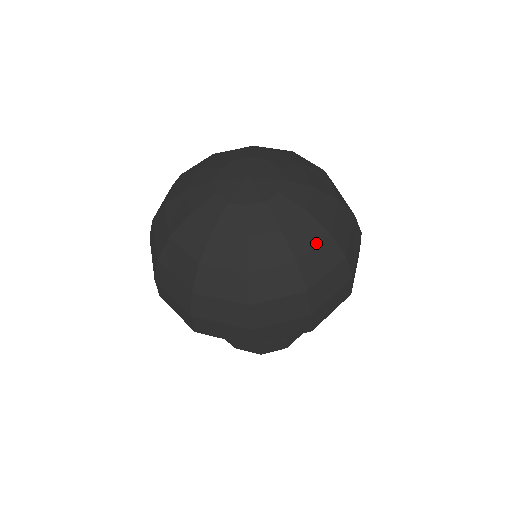
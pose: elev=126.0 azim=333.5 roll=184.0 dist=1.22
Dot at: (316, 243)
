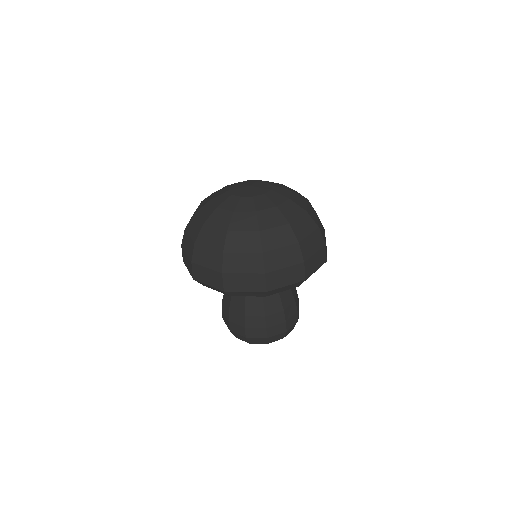
Dot at: (277, 225)
